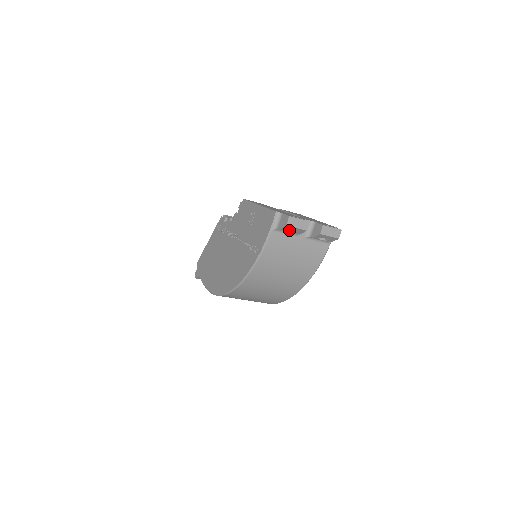
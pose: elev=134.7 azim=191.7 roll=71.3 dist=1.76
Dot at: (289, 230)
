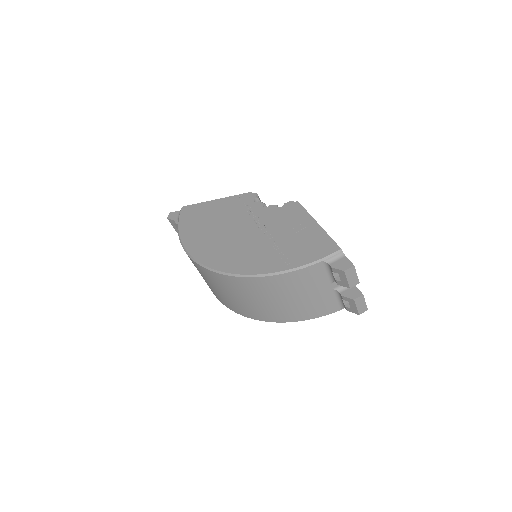
Dot at: (335, 273)
